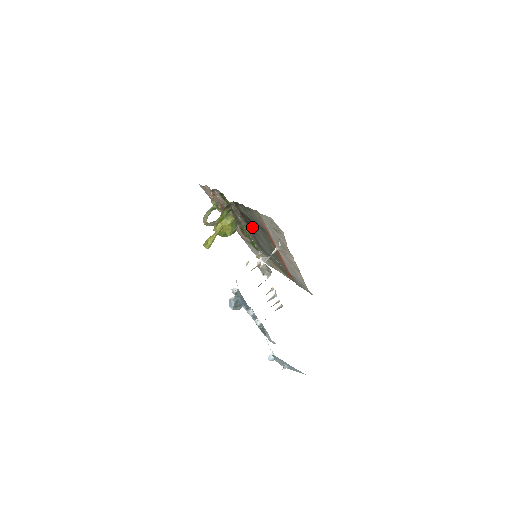
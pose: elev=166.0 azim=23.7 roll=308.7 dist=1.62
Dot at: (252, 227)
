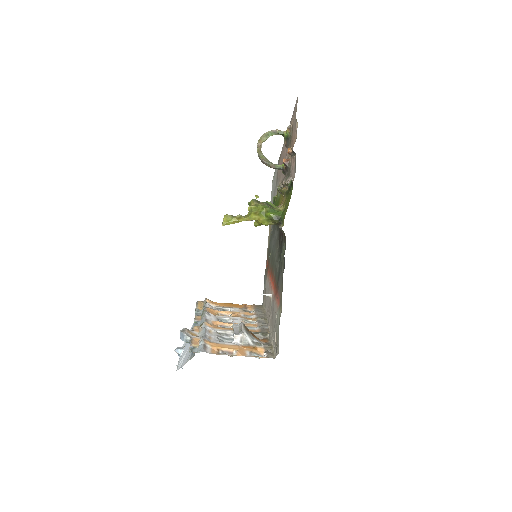
Dot at: (279, 240)
